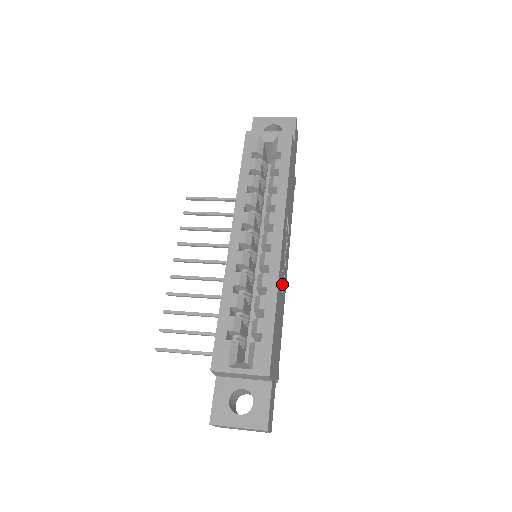
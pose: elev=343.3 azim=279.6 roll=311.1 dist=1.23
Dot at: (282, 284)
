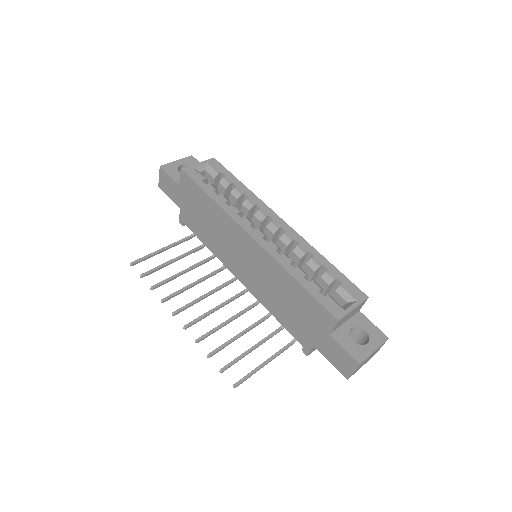
Dot at: occluded
